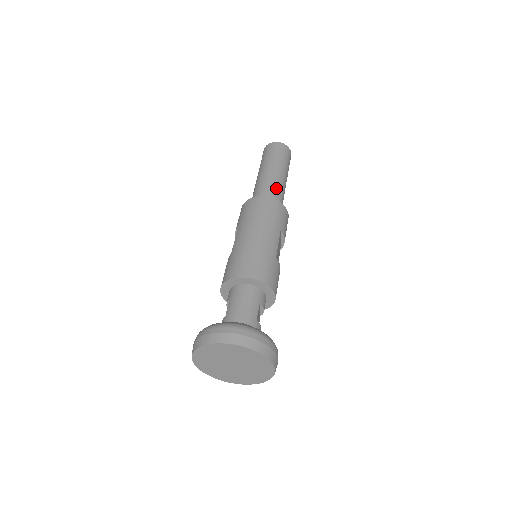
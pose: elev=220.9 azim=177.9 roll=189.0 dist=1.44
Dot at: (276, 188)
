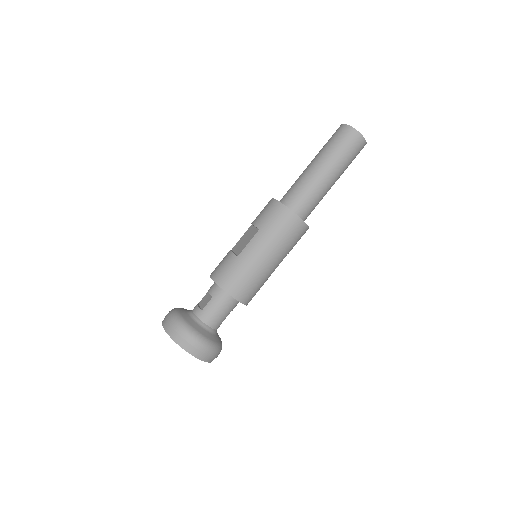
Dot at: (317, 200)
